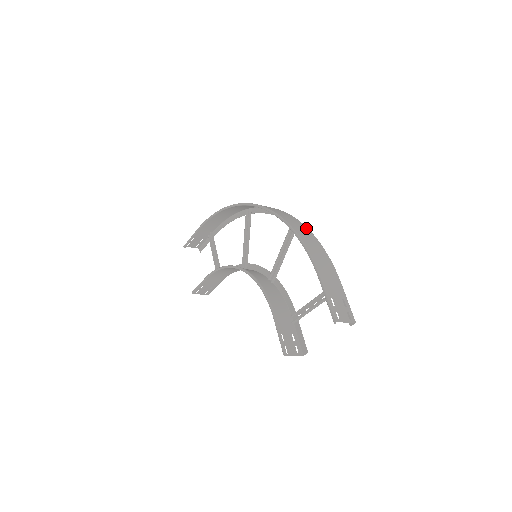
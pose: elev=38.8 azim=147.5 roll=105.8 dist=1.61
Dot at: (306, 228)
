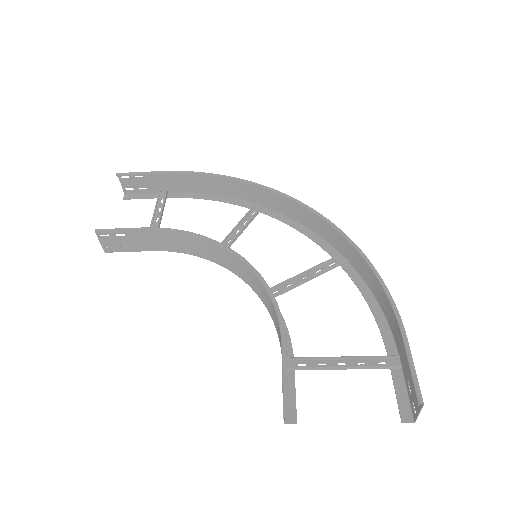
Dot at: (361, 273)
